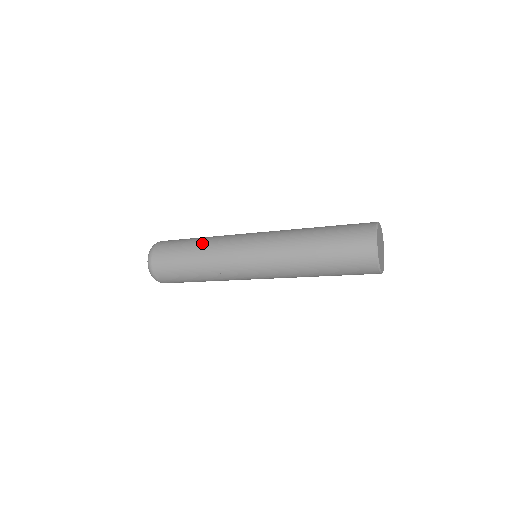
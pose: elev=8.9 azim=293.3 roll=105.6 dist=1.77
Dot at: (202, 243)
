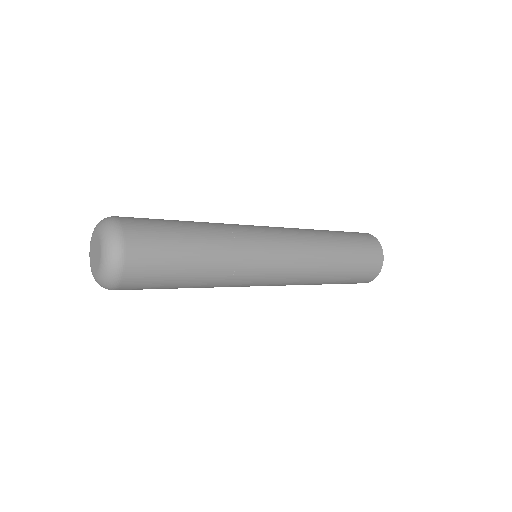
Dot at: (213, 249)
